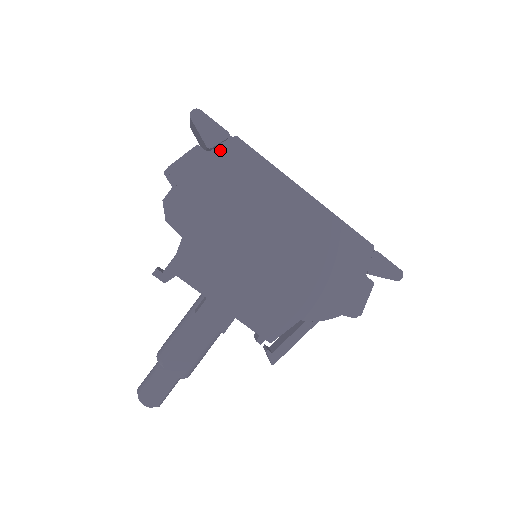
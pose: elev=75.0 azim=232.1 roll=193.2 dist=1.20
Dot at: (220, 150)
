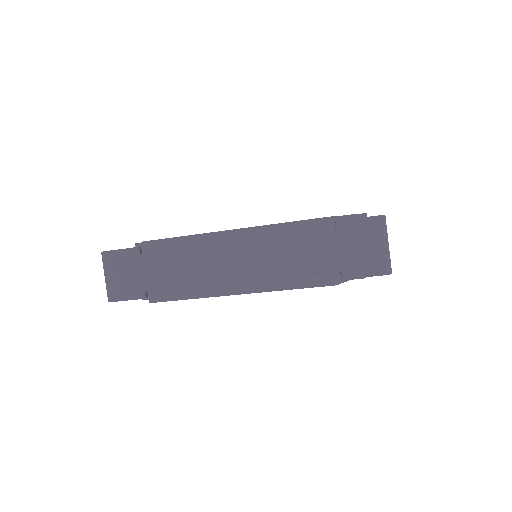
Dot at: occluded
